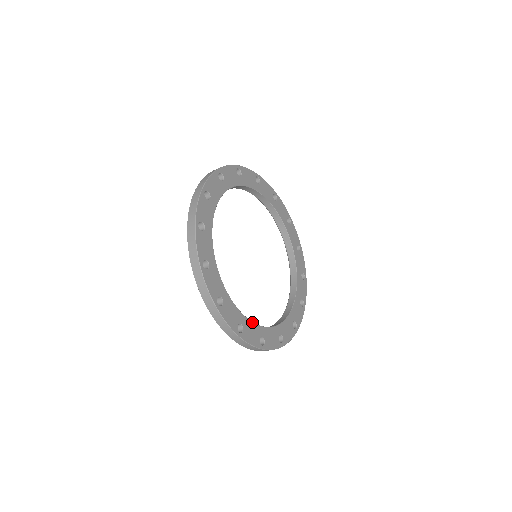
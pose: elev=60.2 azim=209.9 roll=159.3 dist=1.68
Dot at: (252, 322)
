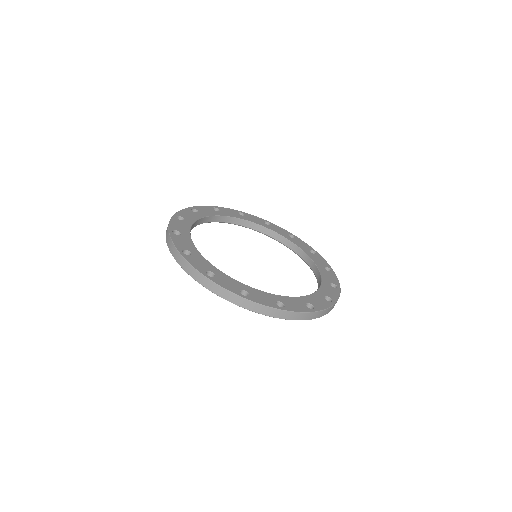
Dot at: (288, 297)
